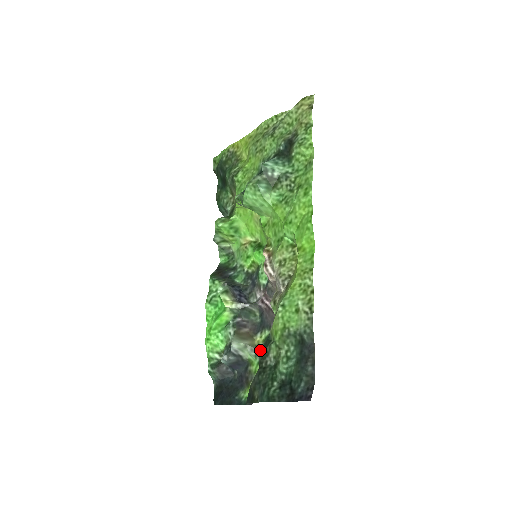
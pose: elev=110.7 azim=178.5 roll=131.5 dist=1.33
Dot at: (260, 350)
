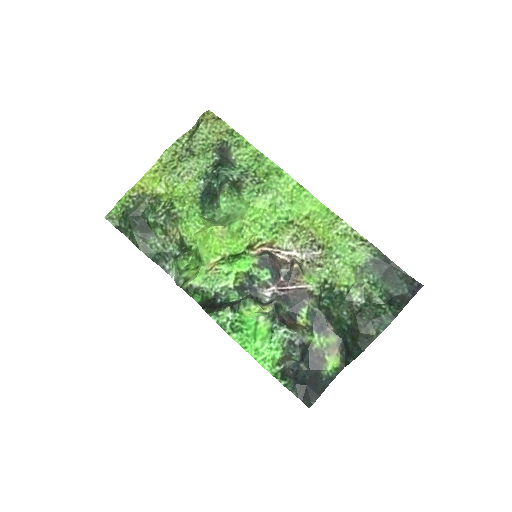
Dot at: (312, 326)
